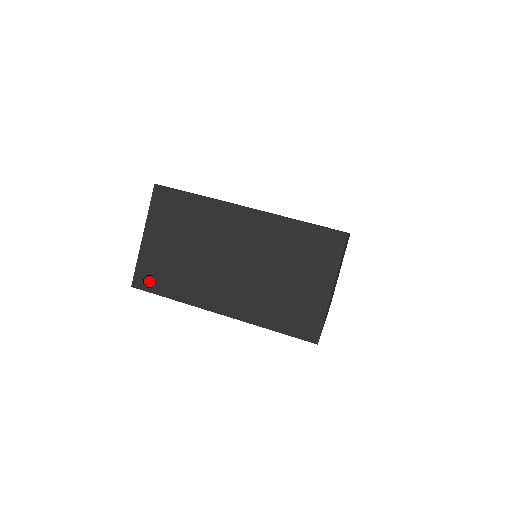
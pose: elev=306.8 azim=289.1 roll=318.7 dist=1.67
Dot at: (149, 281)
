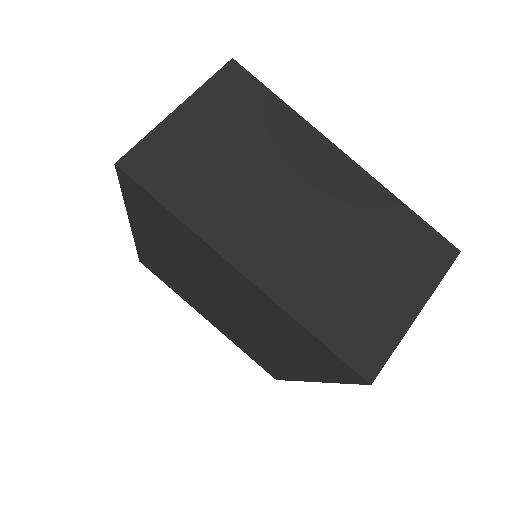
Dot at: (151, 171)
